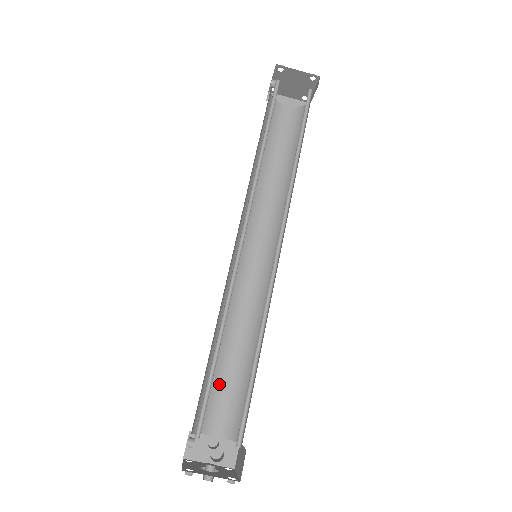
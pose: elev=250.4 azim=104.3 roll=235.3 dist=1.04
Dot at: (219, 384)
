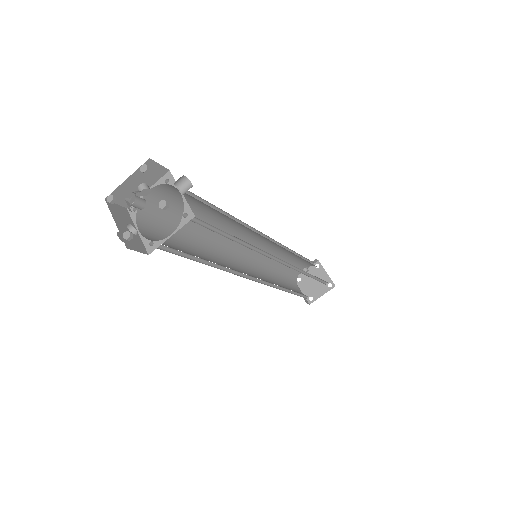
Dot at: (171, 236)
